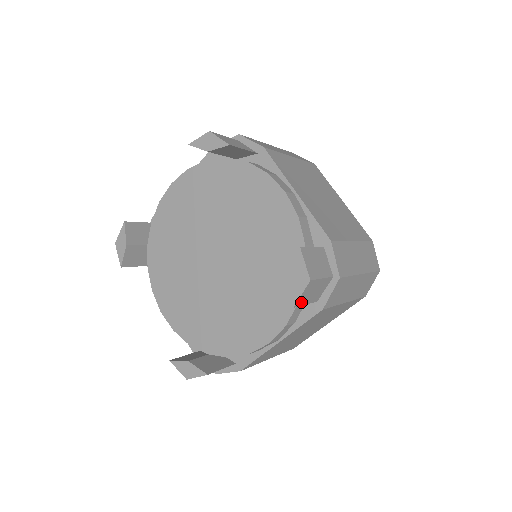
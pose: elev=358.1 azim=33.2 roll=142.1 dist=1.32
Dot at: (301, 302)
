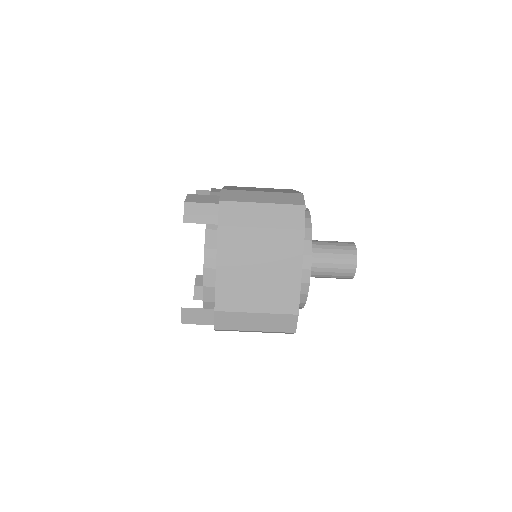
Dot at: (191, 220)
